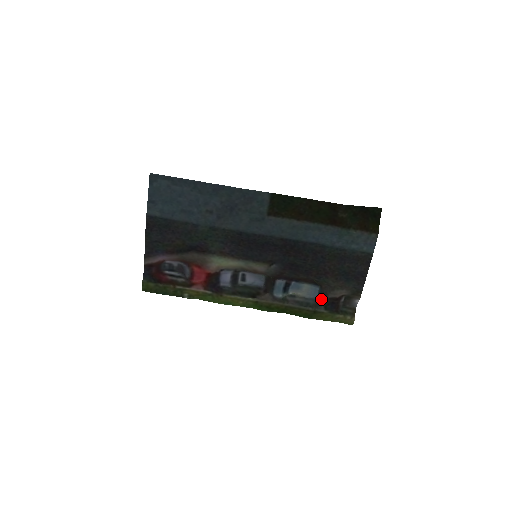
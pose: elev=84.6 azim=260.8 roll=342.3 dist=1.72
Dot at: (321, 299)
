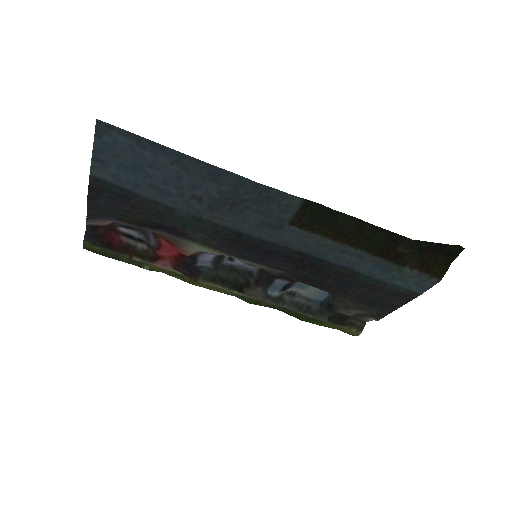
Dot at: (328, 308)
